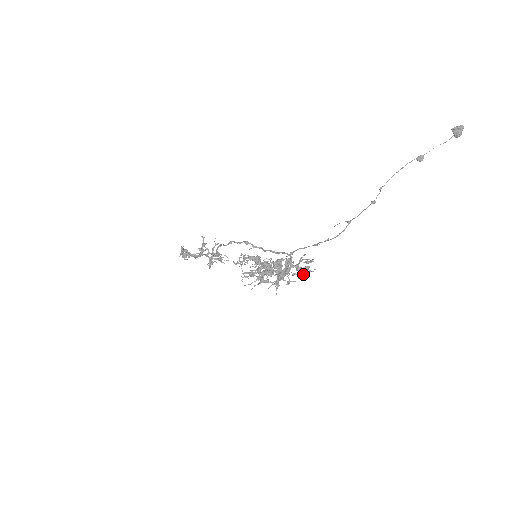
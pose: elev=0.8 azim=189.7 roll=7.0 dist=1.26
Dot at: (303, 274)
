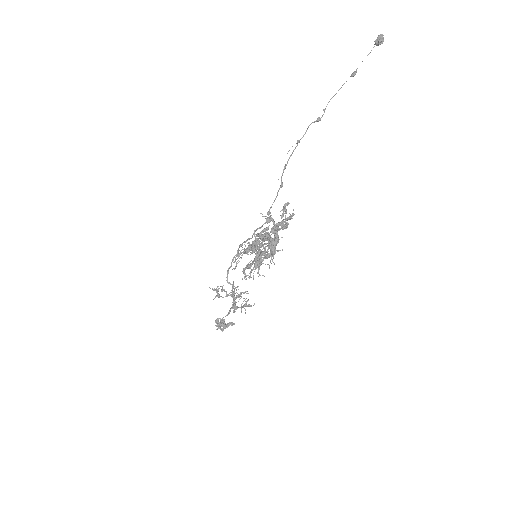
Dot at: (285, 223)
